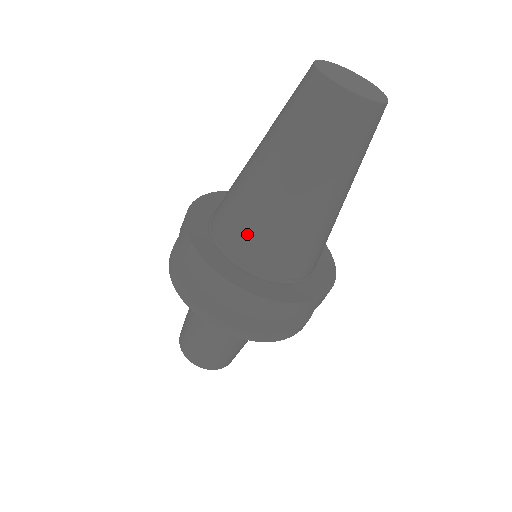
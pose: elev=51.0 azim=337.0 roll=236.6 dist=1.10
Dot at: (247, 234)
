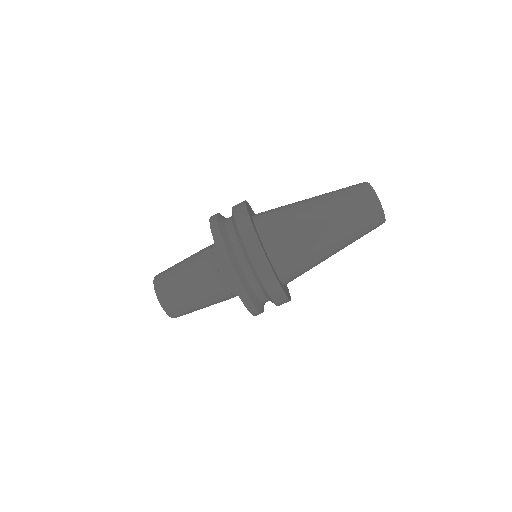
Dot at: (275, 216)
